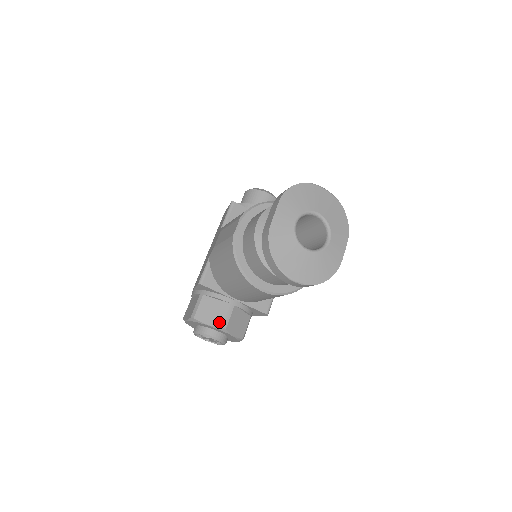
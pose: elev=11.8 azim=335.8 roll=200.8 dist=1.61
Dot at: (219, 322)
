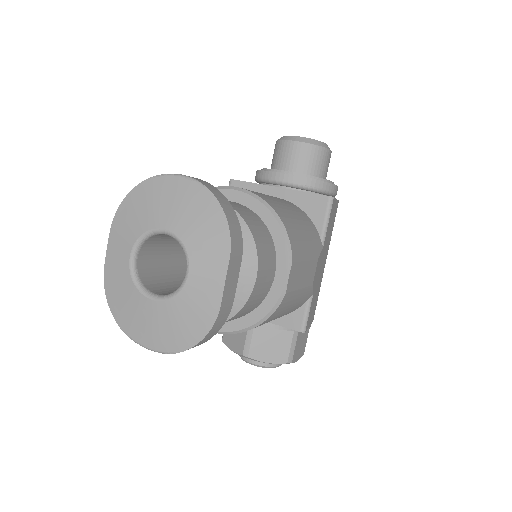
Dot at: (240, 348)
